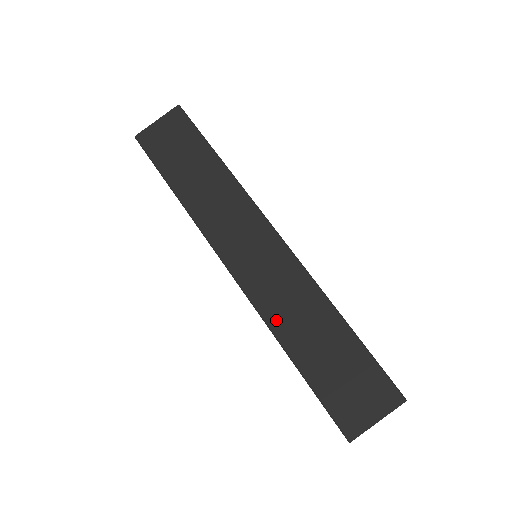
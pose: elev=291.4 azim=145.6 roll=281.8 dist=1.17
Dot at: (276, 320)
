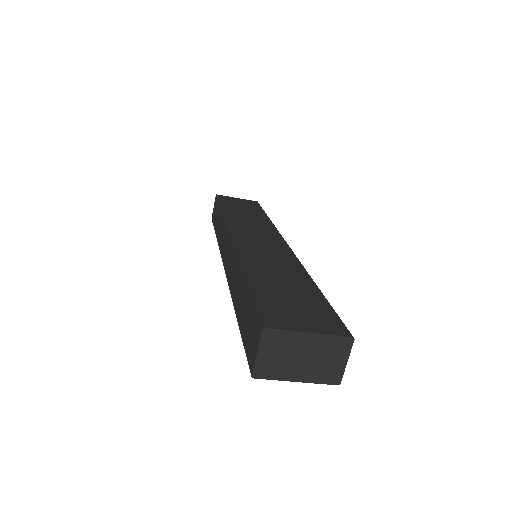
Dot at: (250, 260)
